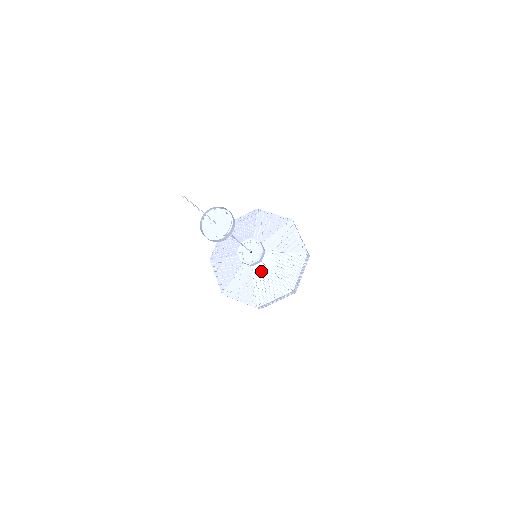
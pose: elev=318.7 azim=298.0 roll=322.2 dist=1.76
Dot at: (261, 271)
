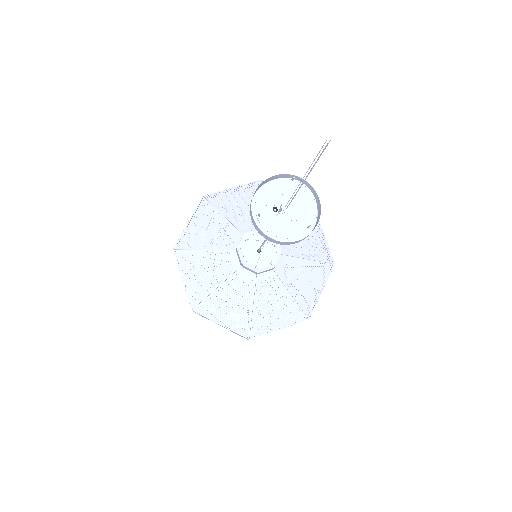
Dot at: (287, 267)
